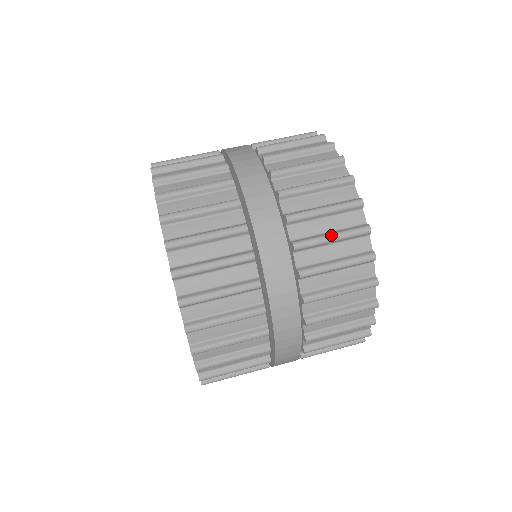
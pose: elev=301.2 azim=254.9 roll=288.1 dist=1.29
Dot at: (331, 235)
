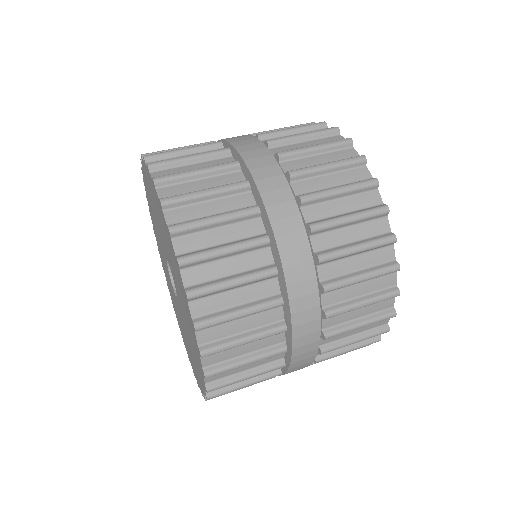
Dot at: (326, 163)
